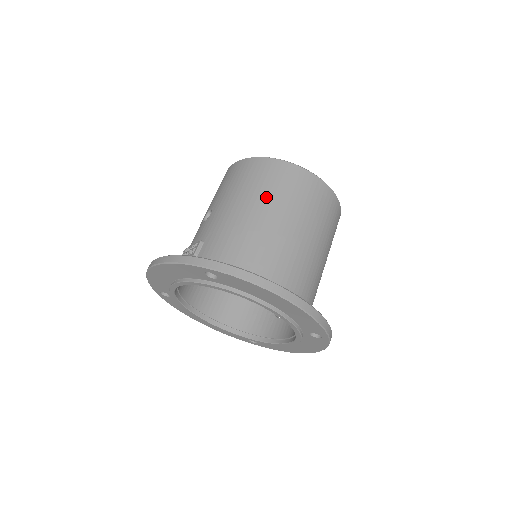
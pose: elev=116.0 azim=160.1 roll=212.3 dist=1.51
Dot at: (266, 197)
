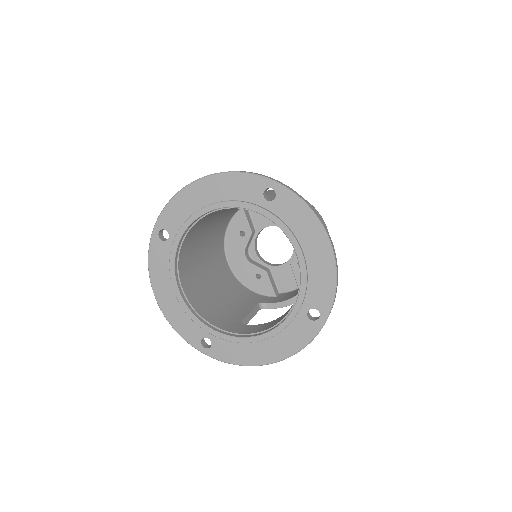
Dot at: occluded
